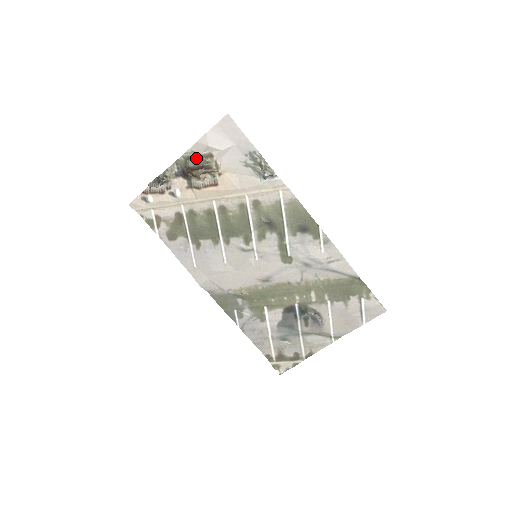
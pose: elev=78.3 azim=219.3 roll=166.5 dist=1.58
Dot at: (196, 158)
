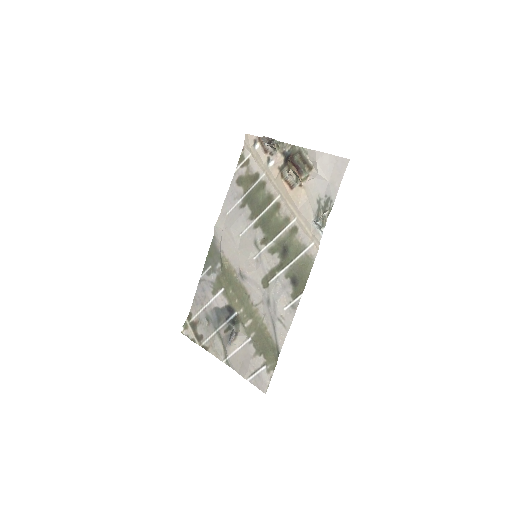
Dot at: (303, 158)
